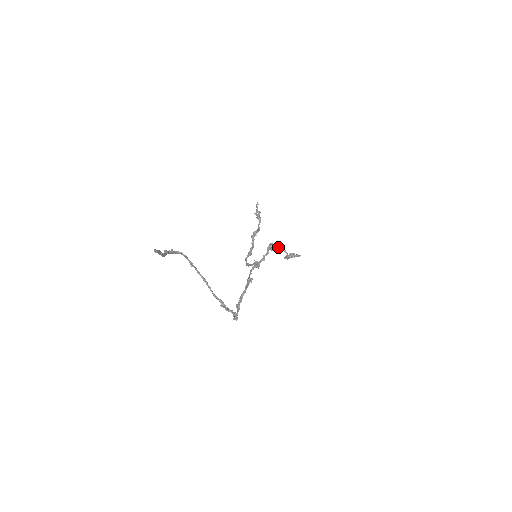
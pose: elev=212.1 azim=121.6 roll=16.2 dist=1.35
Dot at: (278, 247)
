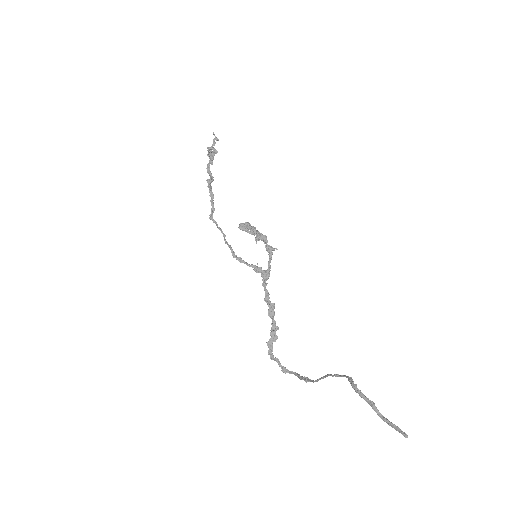
Dot at: occluded
